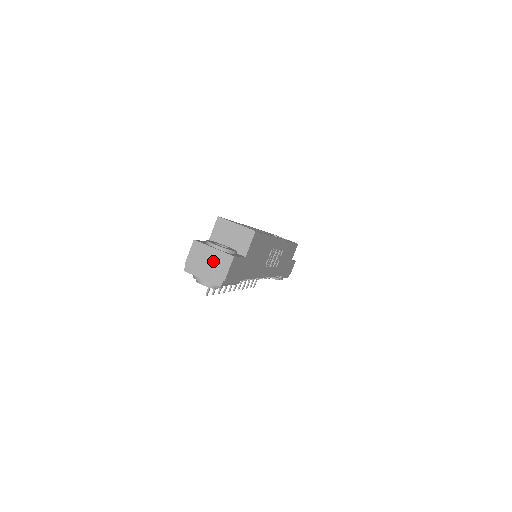
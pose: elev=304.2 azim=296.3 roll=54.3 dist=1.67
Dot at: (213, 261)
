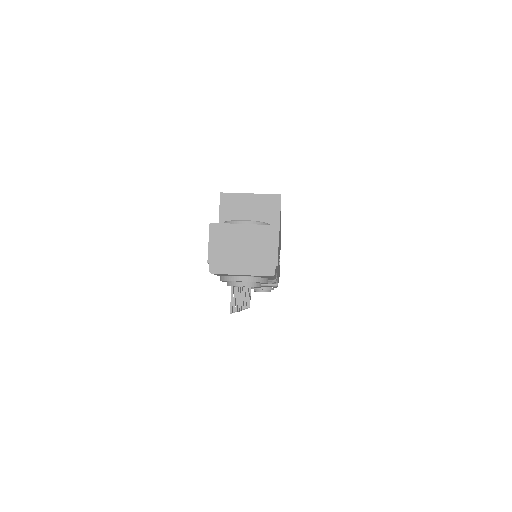
Dot at: (250, 243)
